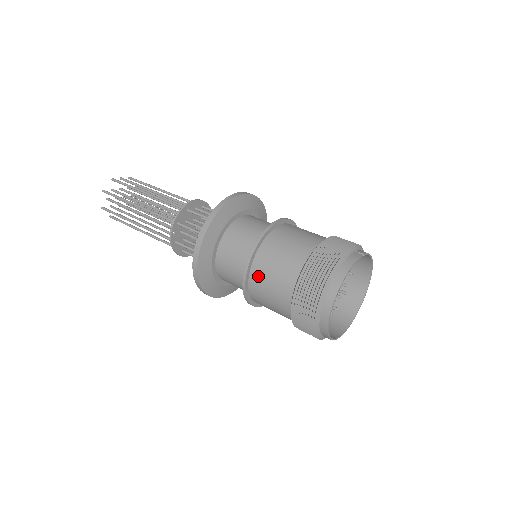
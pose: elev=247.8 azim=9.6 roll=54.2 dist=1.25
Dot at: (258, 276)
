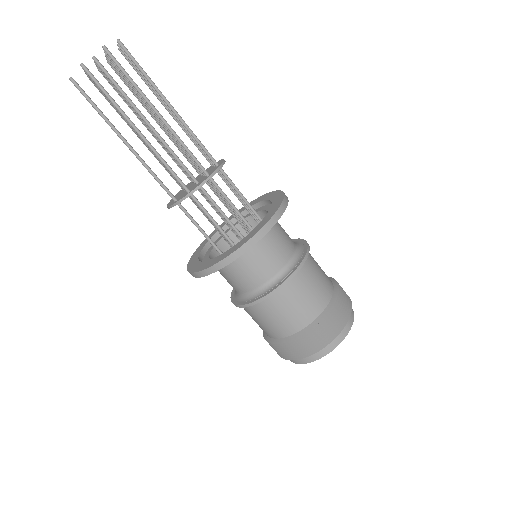
Dot at: (291, 290)
